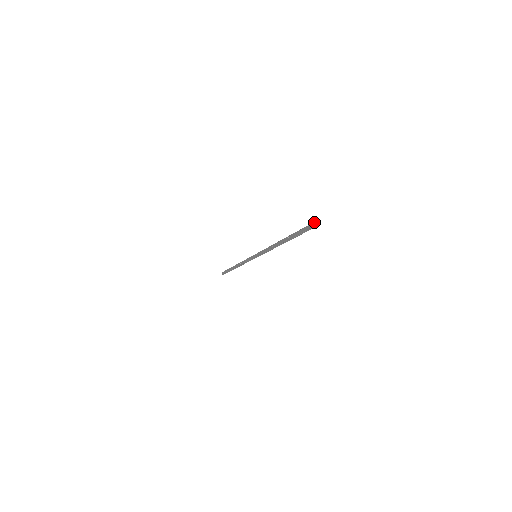
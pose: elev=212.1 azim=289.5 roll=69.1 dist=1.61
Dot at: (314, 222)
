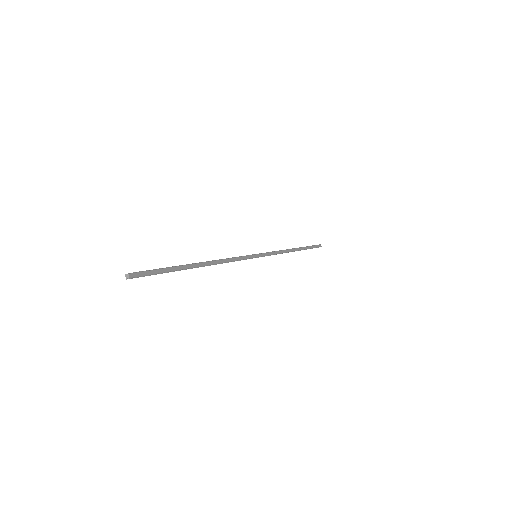
Dot at: (126, 275)
